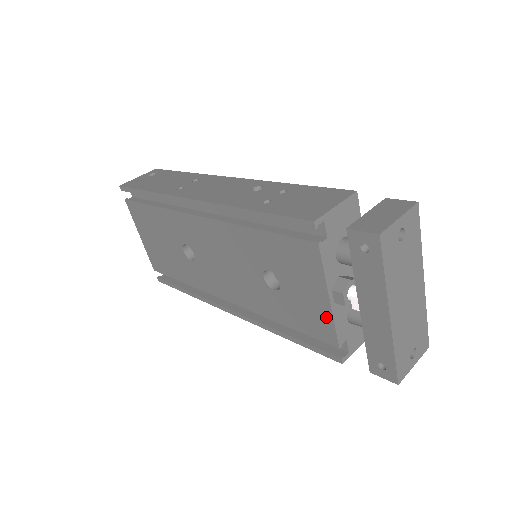
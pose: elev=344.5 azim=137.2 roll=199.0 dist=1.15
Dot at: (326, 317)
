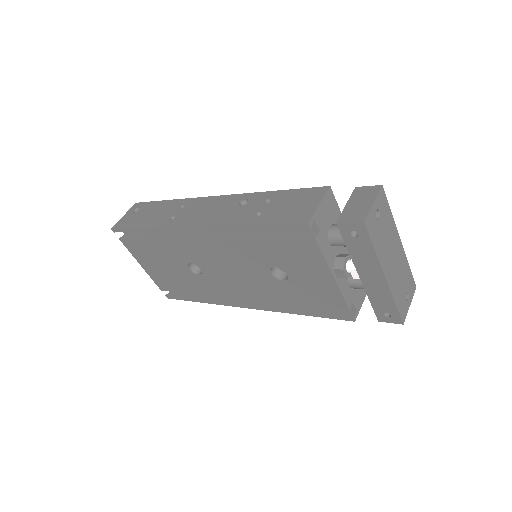
Dot at: (333, 290)
